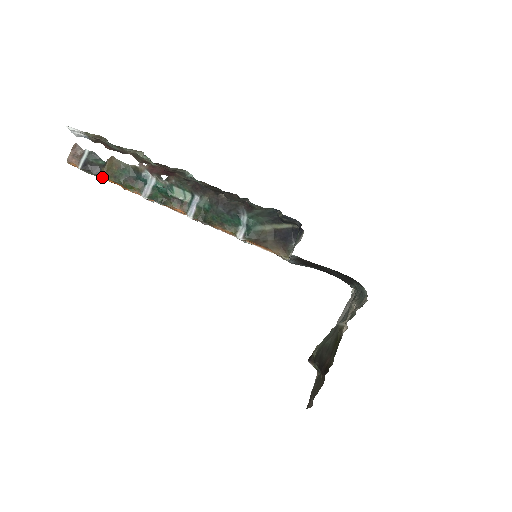
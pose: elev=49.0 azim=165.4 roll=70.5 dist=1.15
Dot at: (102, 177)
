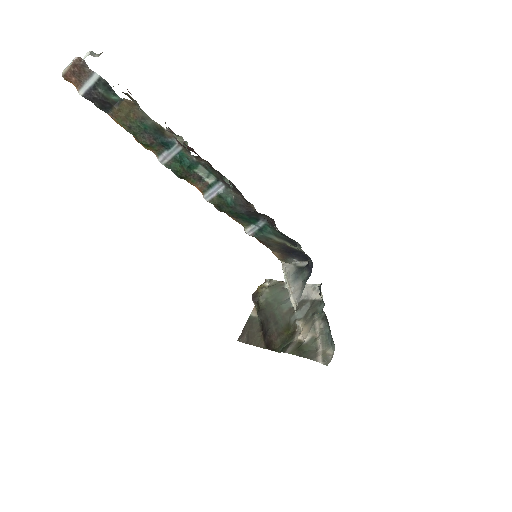
Dot at: (111, 117)
